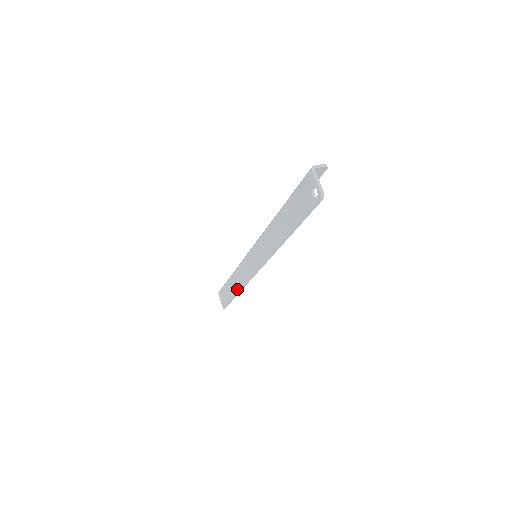
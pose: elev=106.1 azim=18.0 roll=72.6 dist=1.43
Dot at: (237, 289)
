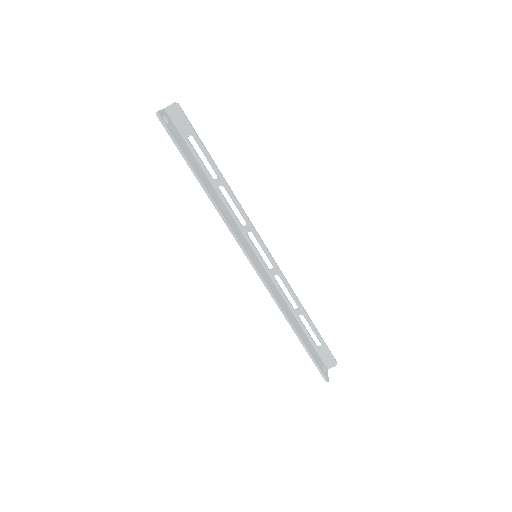
Dot at: (290, 324)
